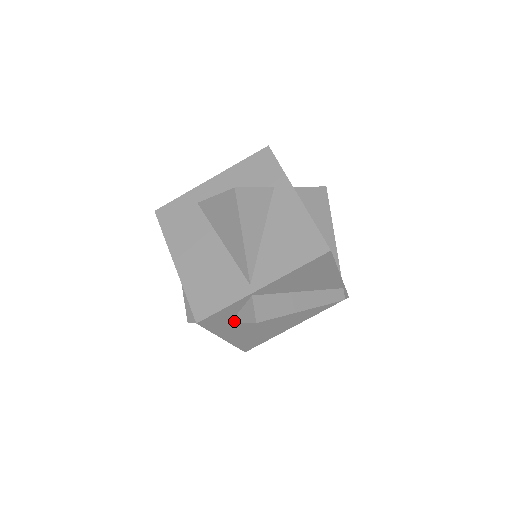
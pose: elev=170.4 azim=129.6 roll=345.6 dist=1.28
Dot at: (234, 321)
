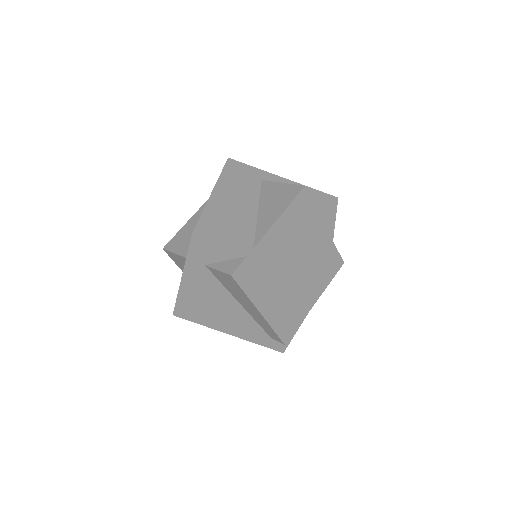
Dot at: (211, 265)
